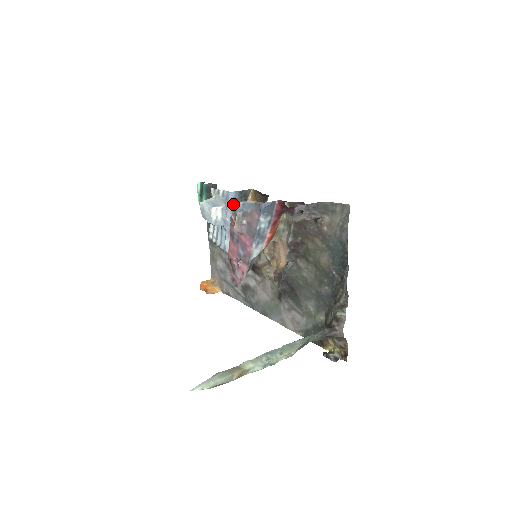
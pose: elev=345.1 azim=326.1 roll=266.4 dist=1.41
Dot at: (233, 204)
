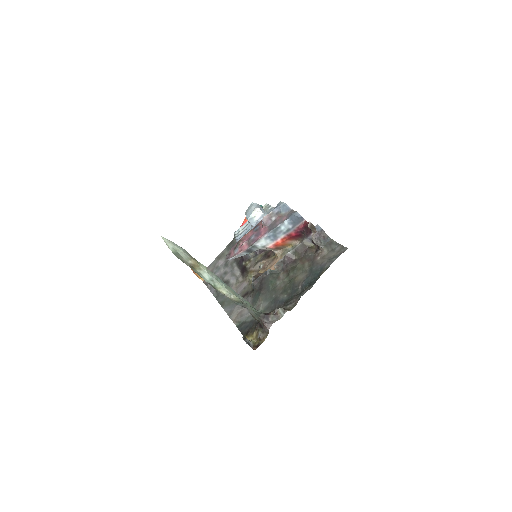
Dot at: occluded
